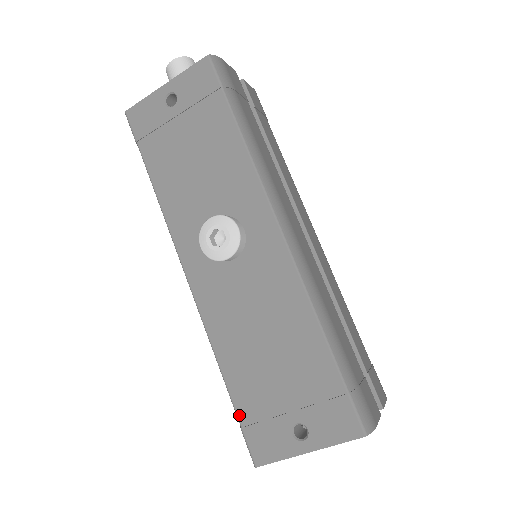
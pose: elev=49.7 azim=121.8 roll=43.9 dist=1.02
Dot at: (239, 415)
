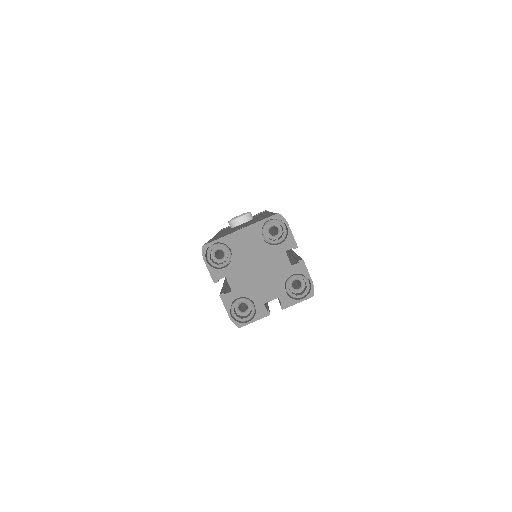
Dot at: occluded
